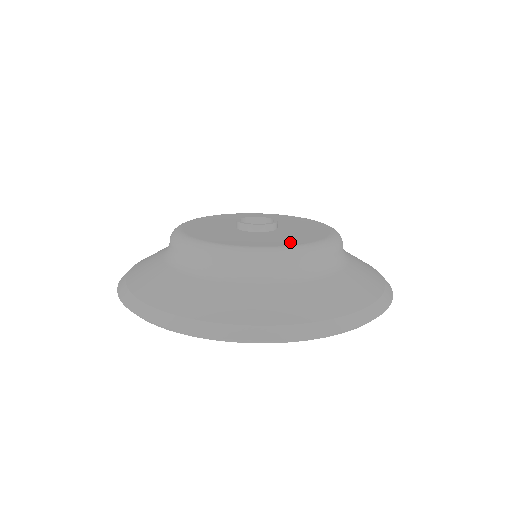
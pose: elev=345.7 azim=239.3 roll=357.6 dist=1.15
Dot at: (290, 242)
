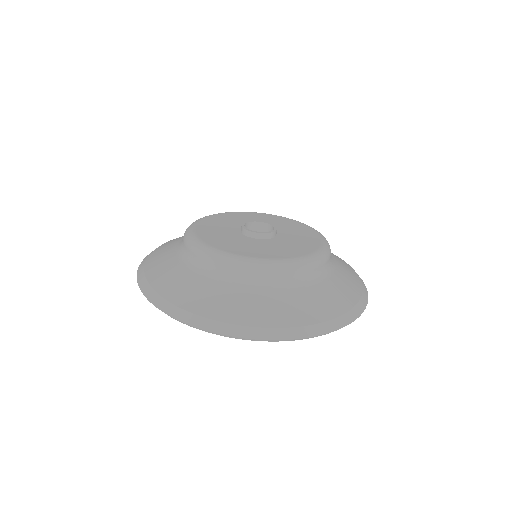
Dot at: (234, 250)
